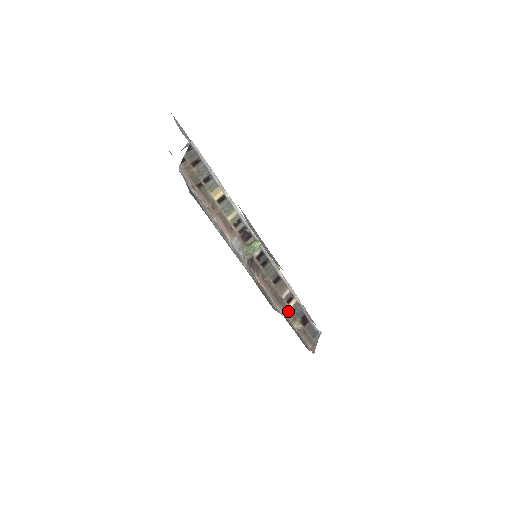
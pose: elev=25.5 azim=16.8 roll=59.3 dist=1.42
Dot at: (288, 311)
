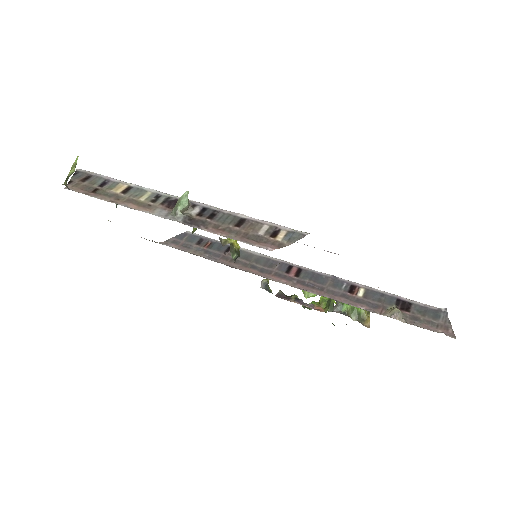
Dot at: (279, 245)
